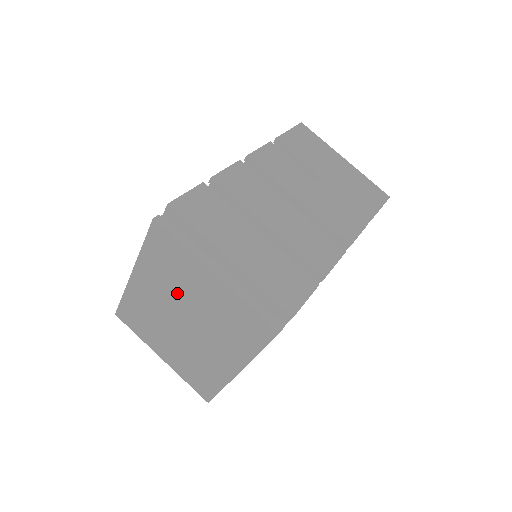
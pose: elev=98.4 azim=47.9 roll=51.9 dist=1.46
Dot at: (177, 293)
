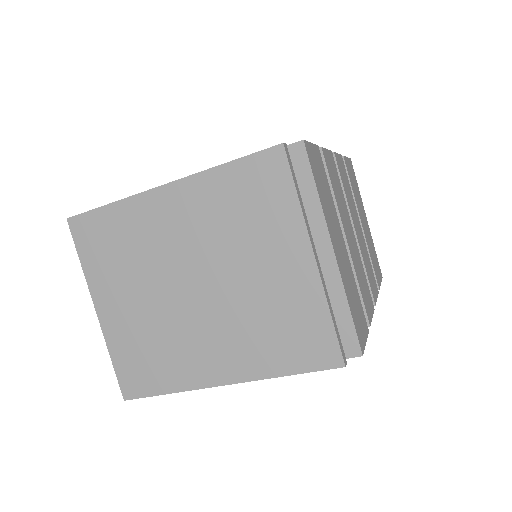
Dot at: (223, 247)
